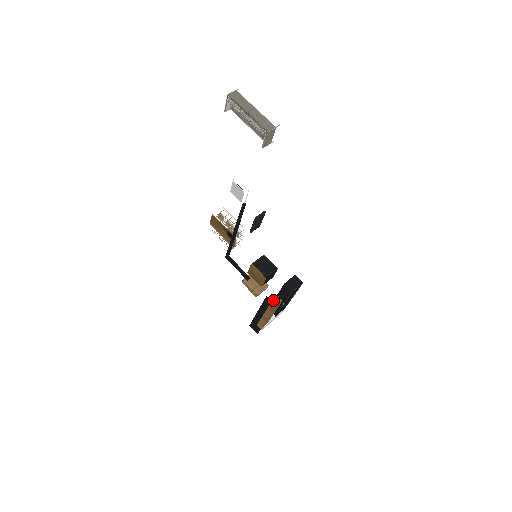
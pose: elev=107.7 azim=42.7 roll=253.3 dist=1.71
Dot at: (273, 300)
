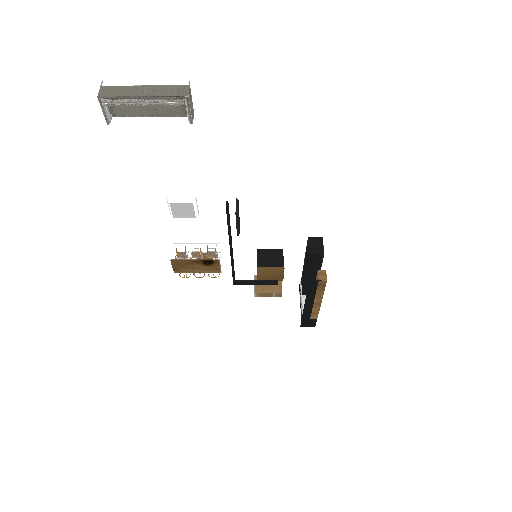
Dot at: (318, 278)
